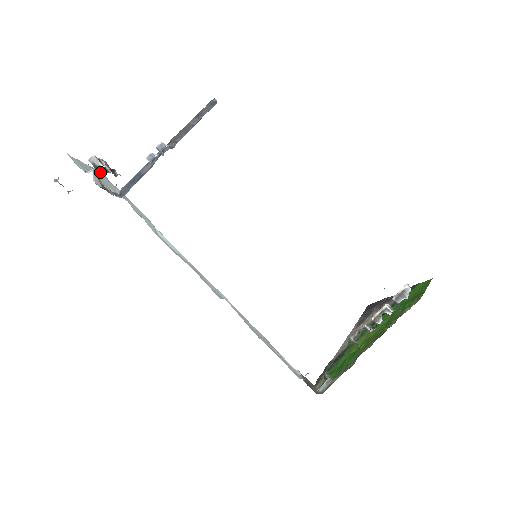
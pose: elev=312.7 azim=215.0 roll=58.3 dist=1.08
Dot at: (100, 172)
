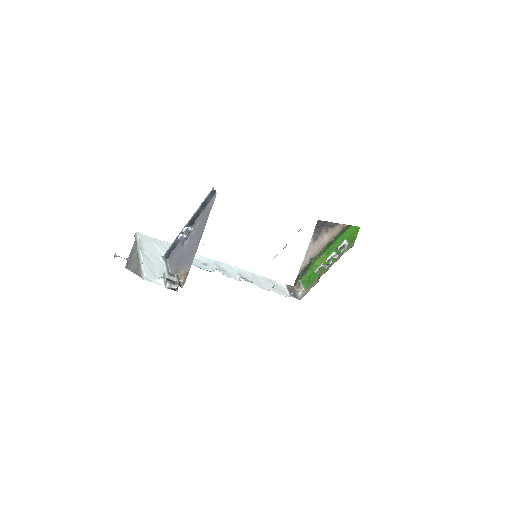
Dot at: (175, 290)
